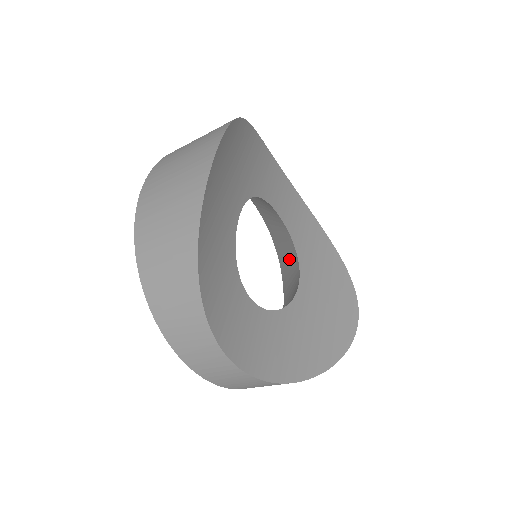
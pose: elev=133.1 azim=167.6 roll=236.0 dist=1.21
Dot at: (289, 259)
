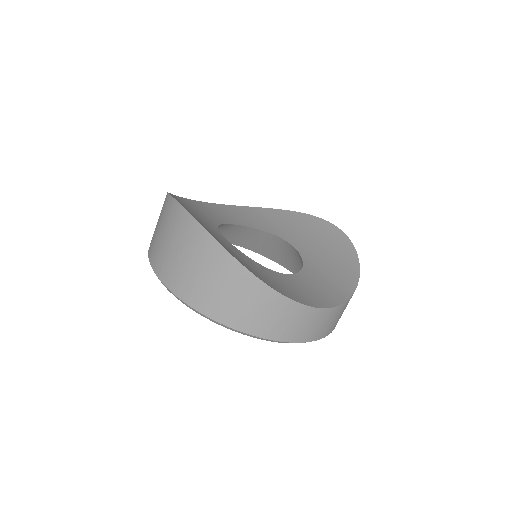
Dot at: (264, 242)
